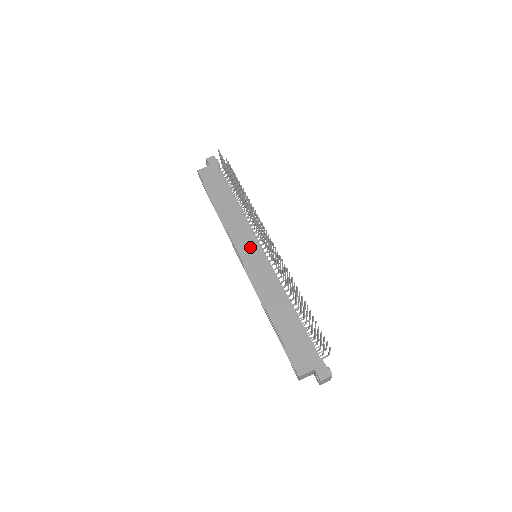
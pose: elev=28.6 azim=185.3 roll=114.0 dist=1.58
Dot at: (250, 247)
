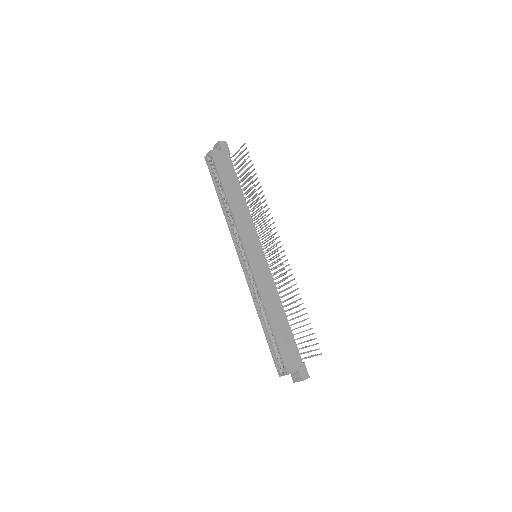
Dot at: (255, 247)
